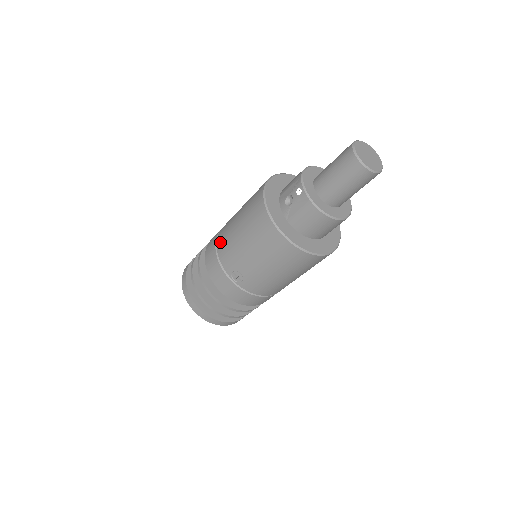
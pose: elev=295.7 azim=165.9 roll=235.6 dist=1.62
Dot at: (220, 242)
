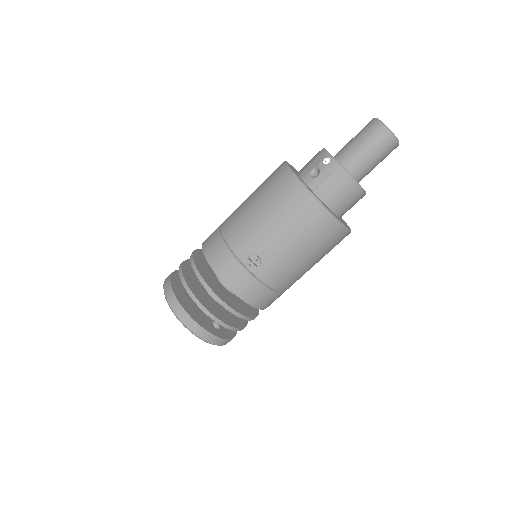
Dot at: (228, 230)
